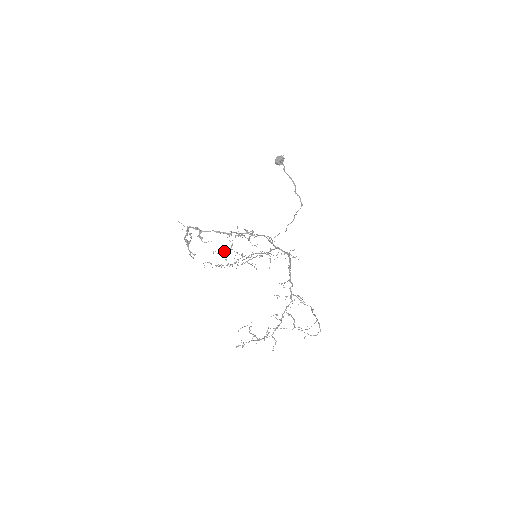
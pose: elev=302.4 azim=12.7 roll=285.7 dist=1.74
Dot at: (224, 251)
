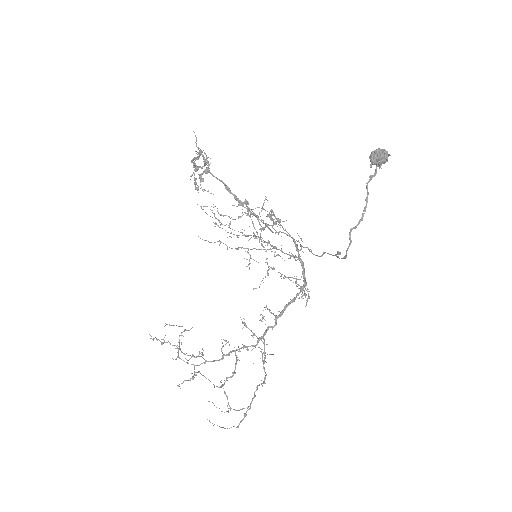
Dot at: occluded
